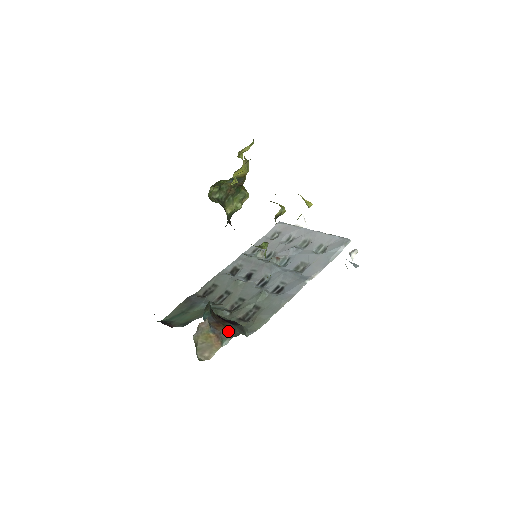
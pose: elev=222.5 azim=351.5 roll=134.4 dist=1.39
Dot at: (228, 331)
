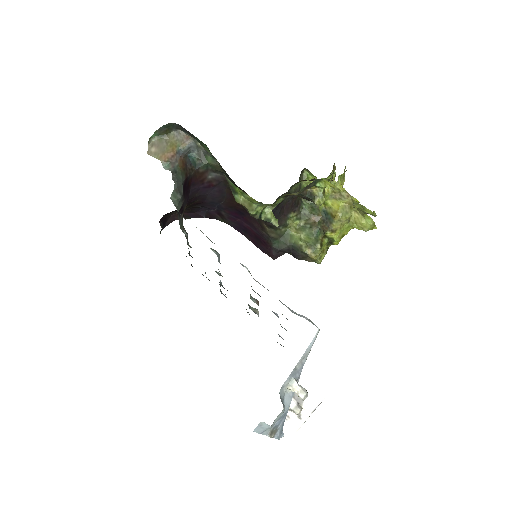
Dot at: (178, 169)
